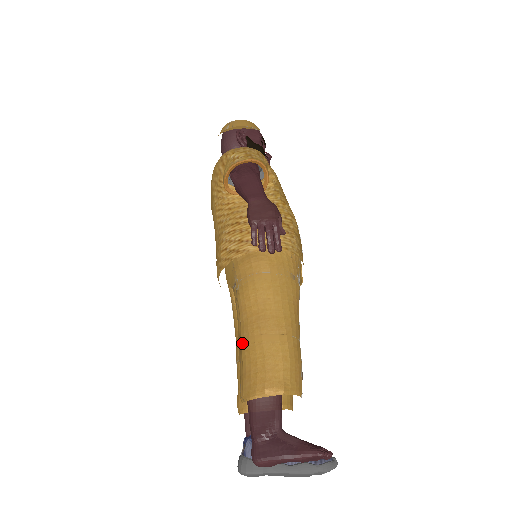
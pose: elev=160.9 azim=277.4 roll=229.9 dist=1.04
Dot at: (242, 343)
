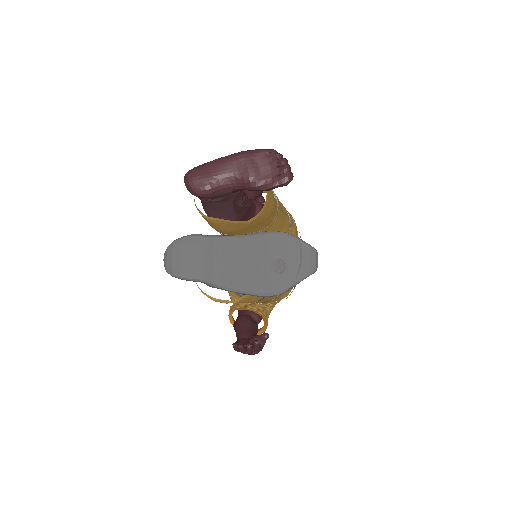
Dot at: occluded
